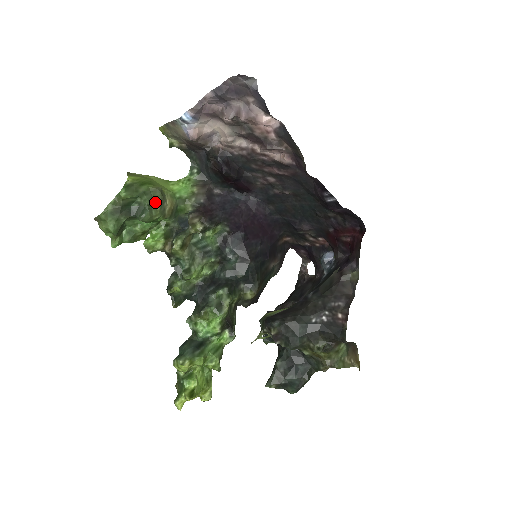
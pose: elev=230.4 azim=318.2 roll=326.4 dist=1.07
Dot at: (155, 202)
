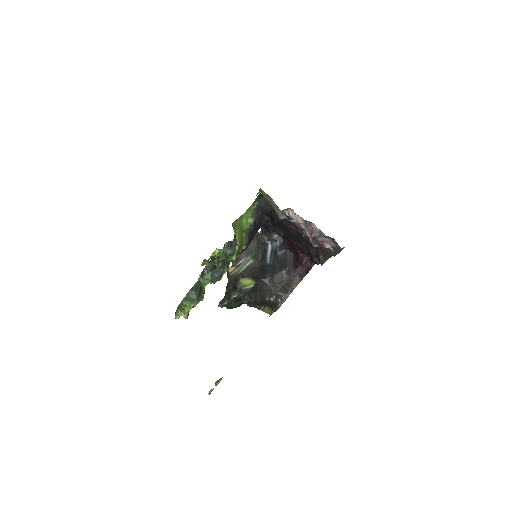
Dot at: occluded
